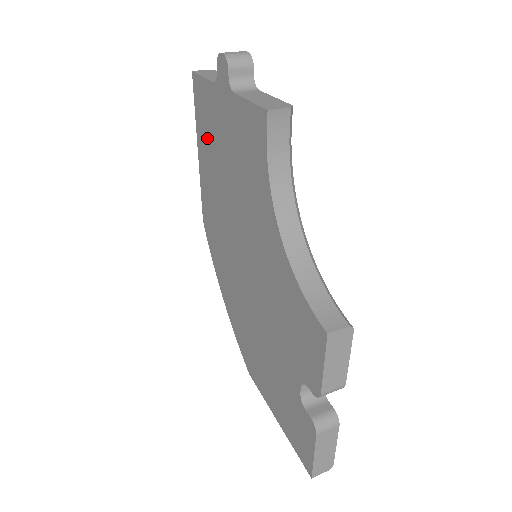
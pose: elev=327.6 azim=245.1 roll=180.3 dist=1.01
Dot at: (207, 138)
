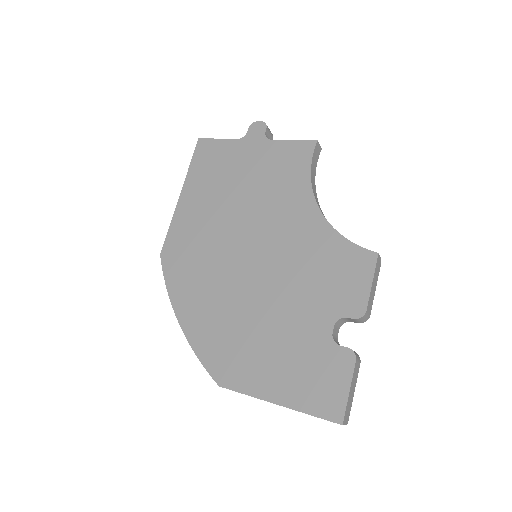
Dot at: (208, 178)
